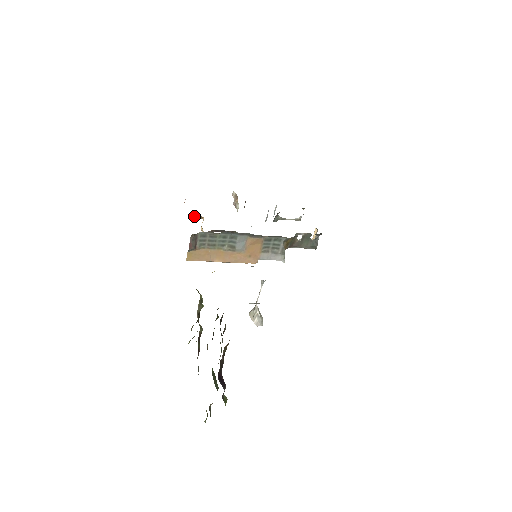
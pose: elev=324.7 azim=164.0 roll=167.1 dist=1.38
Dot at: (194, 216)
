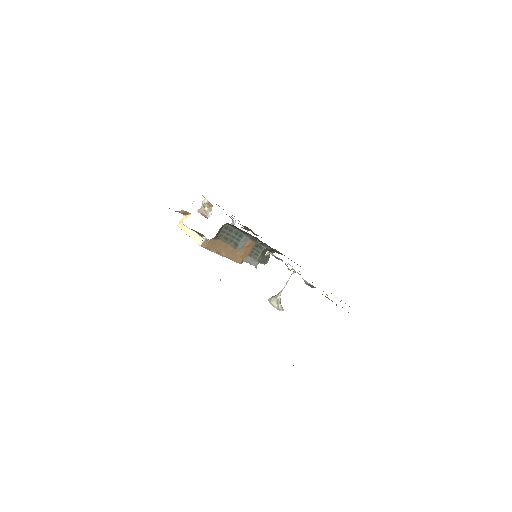
Dot at: occluded
